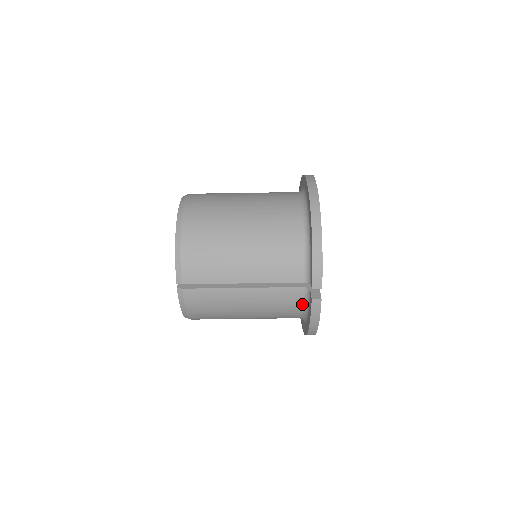
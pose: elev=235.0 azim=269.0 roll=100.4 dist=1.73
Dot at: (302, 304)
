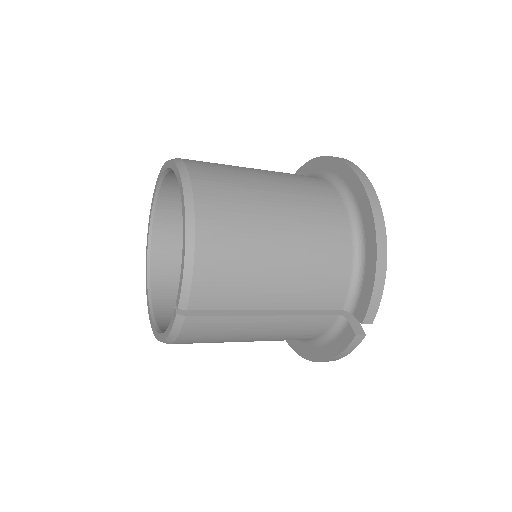
Dot at: (326, 332)
